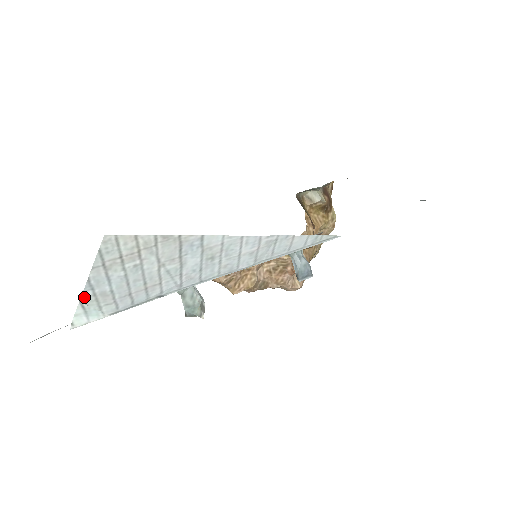
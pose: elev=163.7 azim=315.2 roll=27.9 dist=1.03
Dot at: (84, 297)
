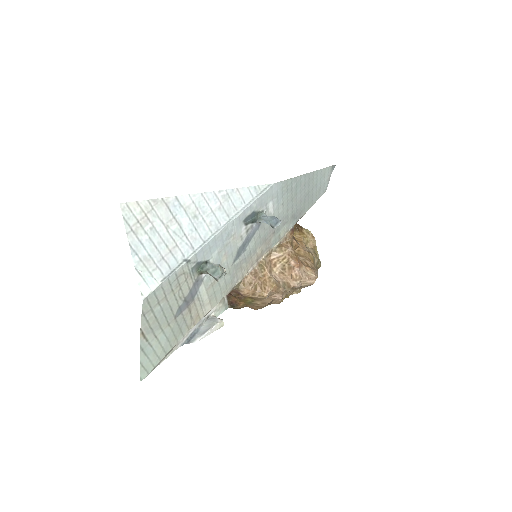
Dot at: (135, 263)
